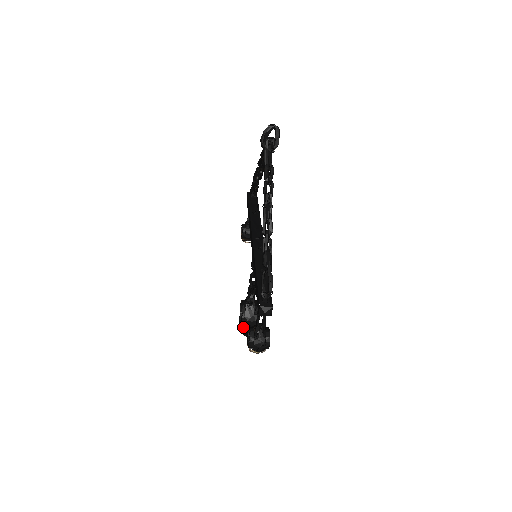
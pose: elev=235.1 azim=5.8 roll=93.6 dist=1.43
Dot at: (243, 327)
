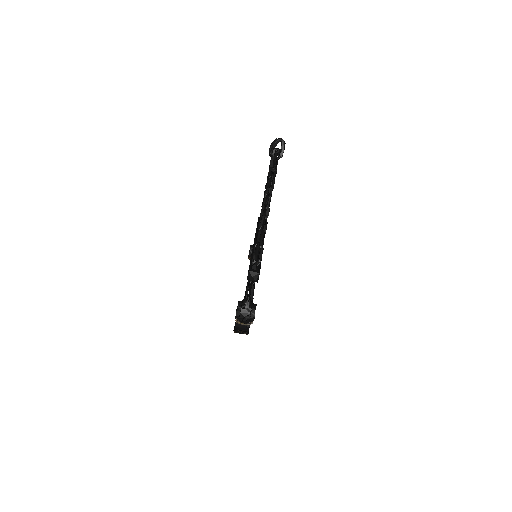
Dot at: (237, 326)
